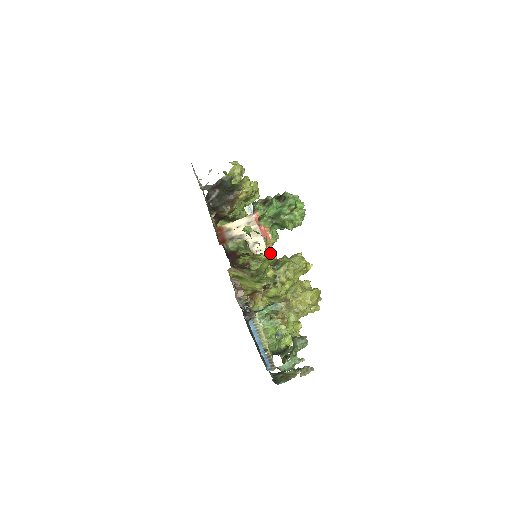
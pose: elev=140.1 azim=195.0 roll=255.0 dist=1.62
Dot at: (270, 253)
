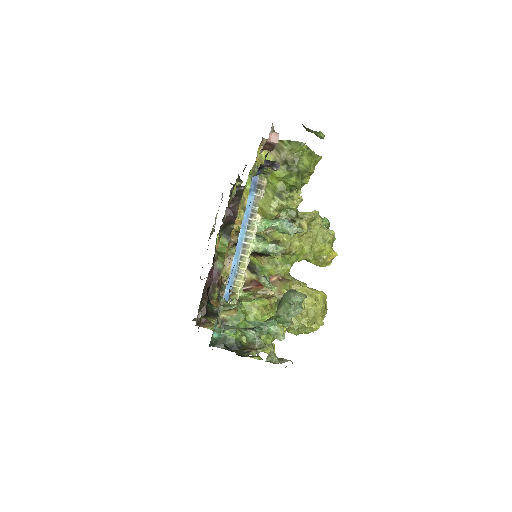
Dot at: (318, 155)
